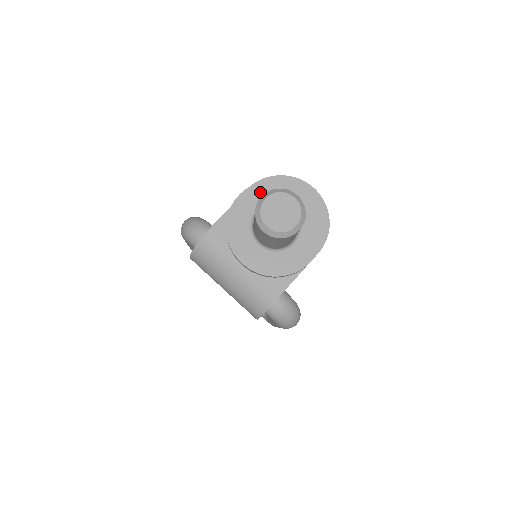
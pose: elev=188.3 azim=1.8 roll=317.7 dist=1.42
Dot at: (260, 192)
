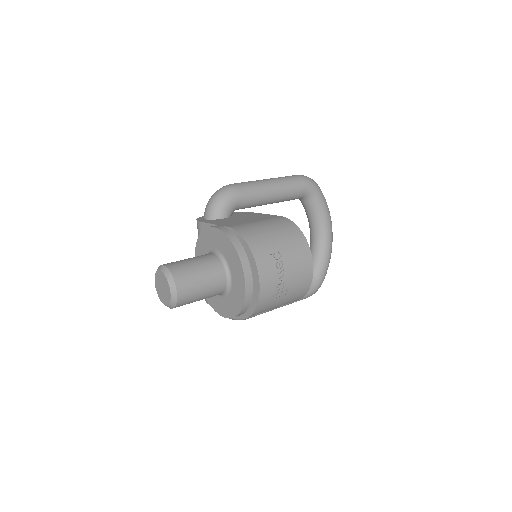
Dot at: (223, 242)
